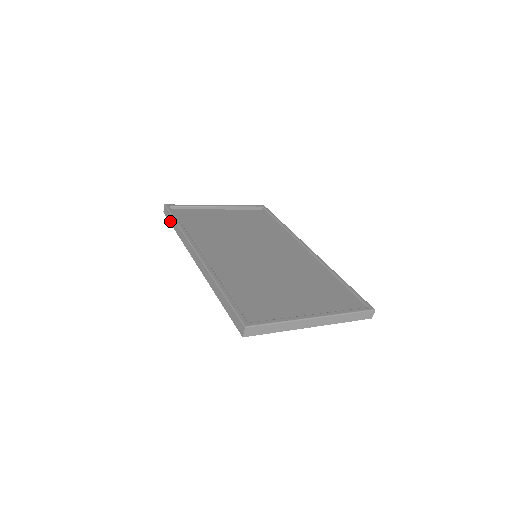
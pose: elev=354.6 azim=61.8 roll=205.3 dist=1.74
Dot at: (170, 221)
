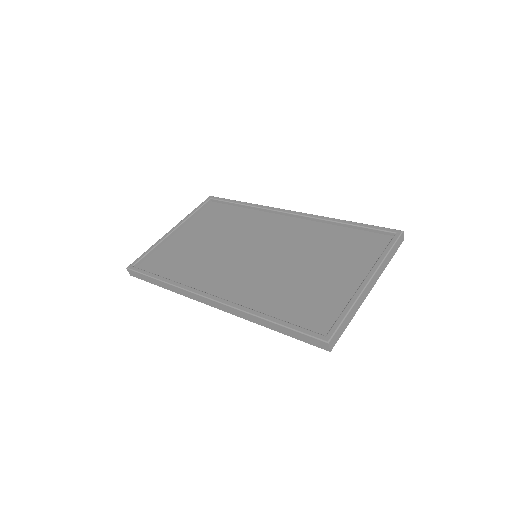
Dot at: (147, 281)
